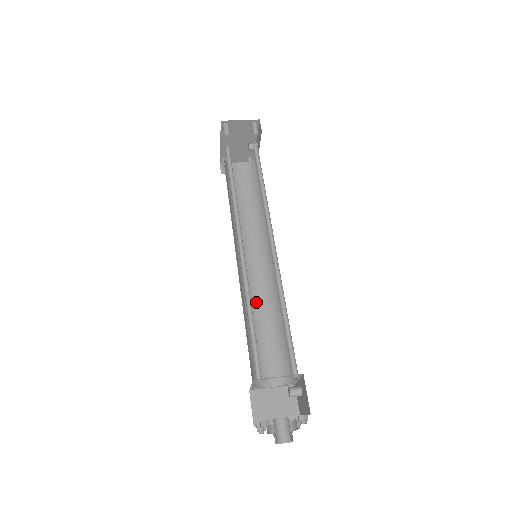
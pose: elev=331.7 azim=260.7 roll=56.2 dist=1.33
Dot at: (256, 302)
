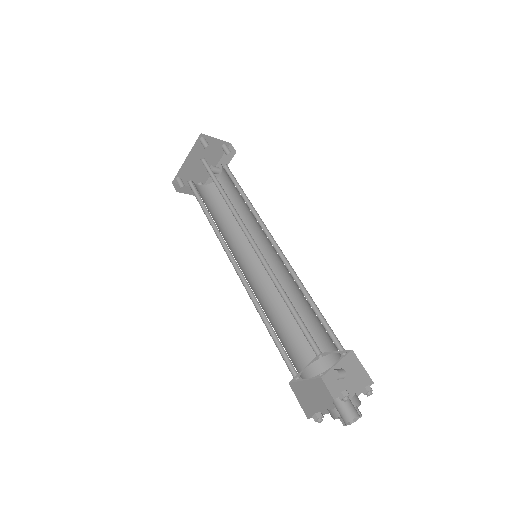
Dot at: (261, 301)
